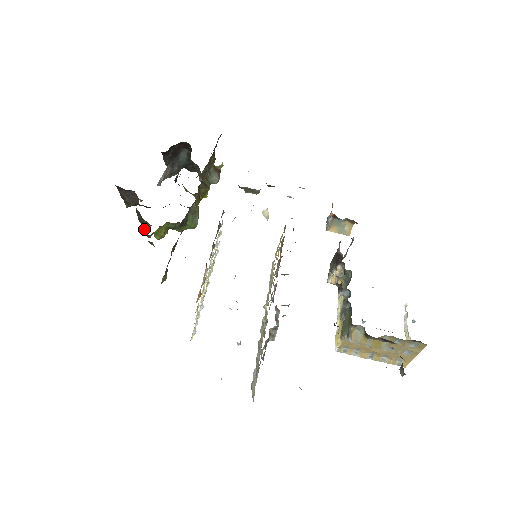
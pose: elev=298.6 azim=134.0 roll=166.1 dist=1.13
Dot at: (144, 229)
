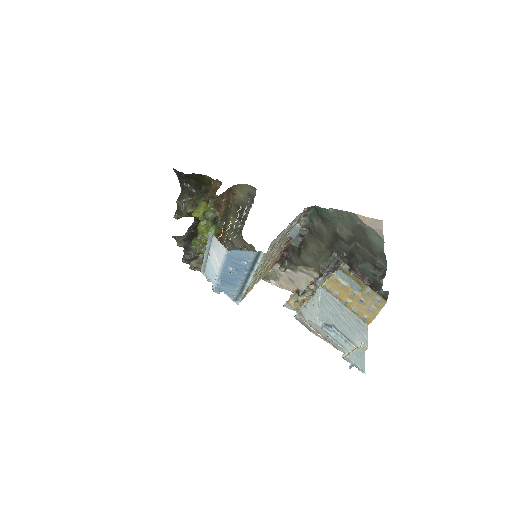
Dot at: (202, 195)
